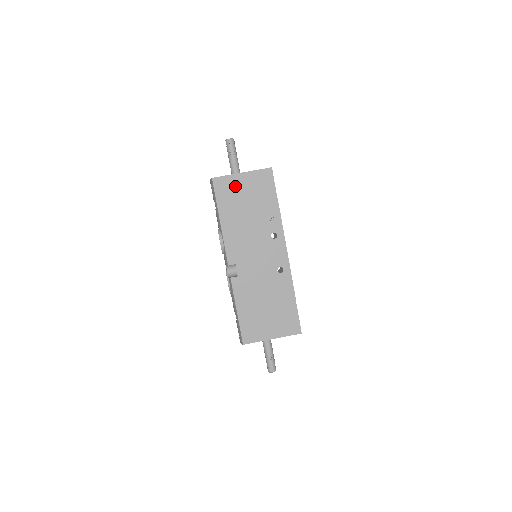
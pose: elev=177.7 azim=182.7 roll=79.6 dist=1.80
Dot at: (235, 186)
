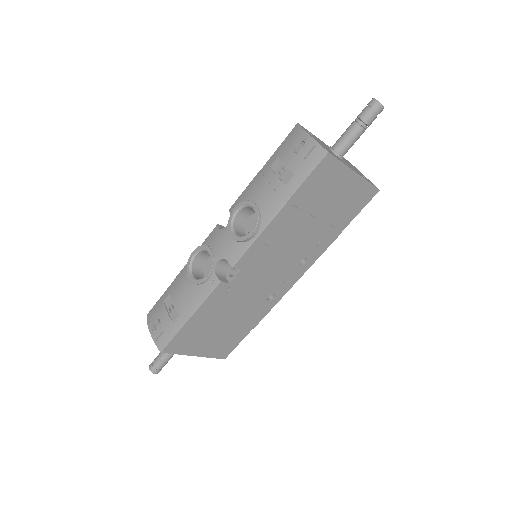
Dot at: (335, 183)
